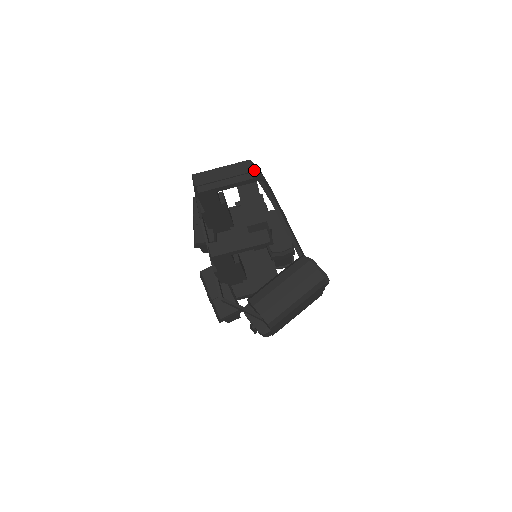
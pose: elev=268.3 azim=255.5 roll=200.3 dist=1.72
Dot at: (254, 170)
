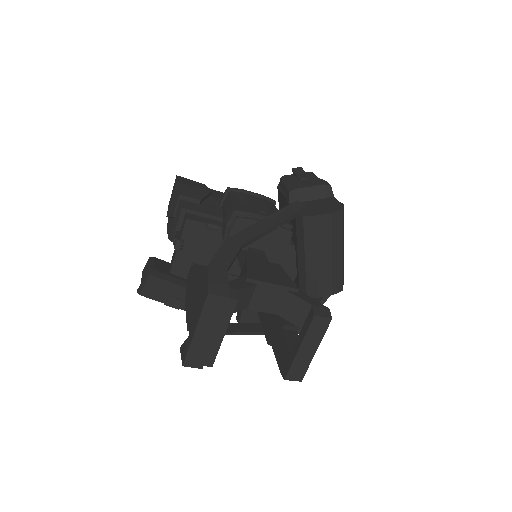
Dot at: (223, 290)
